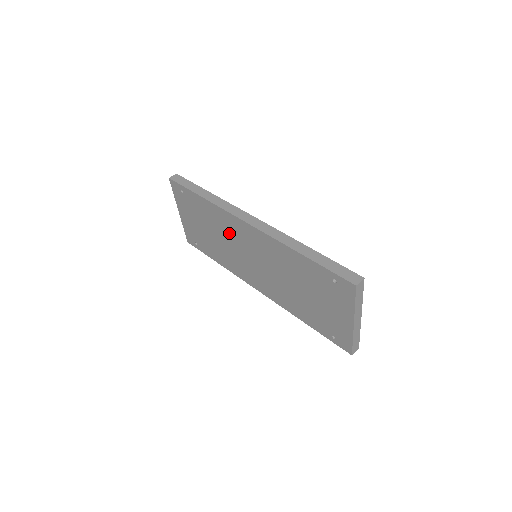
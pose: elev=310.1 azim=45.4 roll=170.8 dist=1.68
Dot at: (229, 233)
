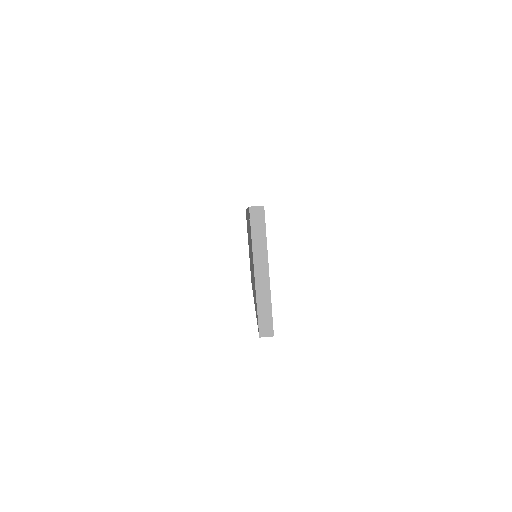
Dot at: occluded
